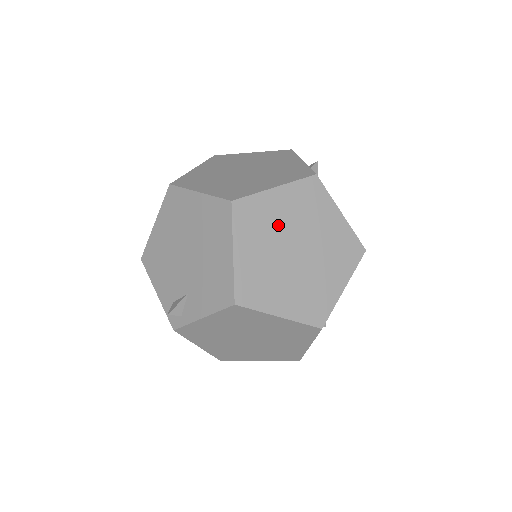
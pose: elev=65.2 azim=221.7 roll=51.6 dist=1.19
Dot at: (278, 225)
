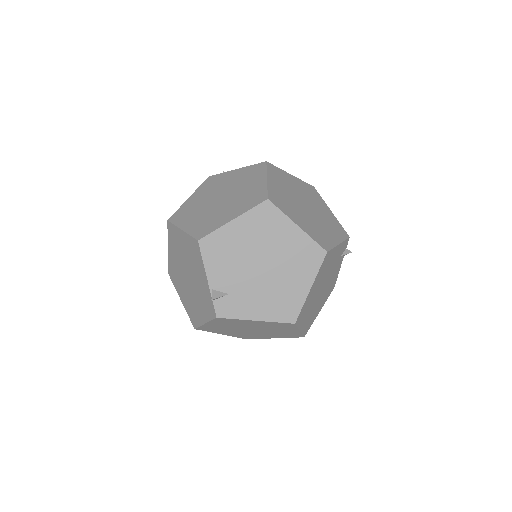
Dot at: (228, 328)
